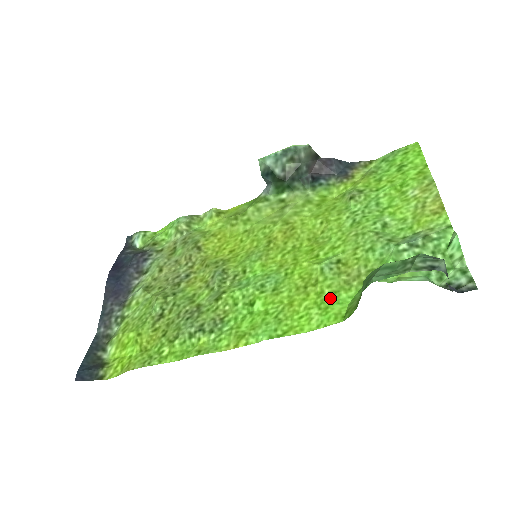
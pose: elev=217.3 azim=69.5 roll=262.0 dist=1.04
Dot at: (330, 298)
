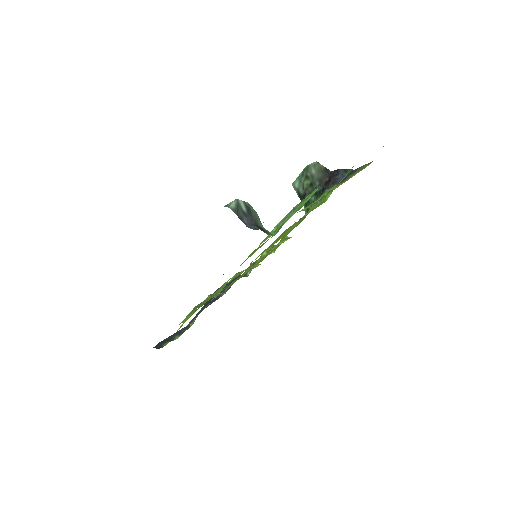
Dot at: occluded
